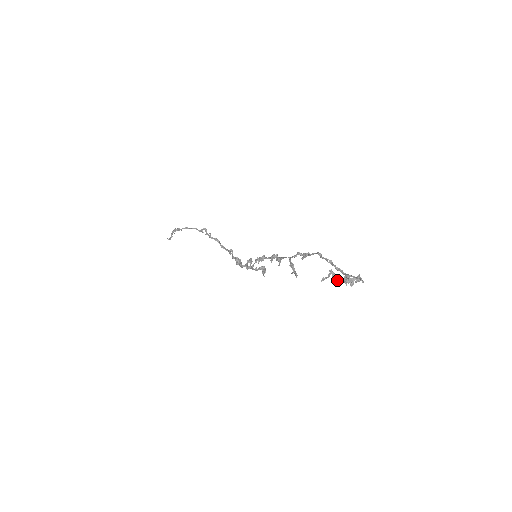
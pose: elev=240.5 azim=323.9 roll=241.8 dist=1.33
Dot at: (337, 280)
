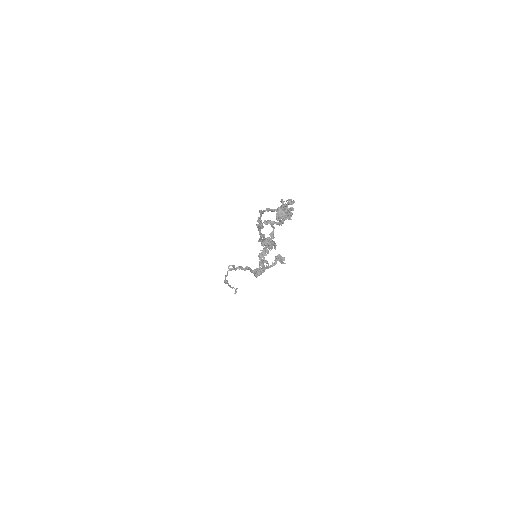
Dot at: (279, 224)
